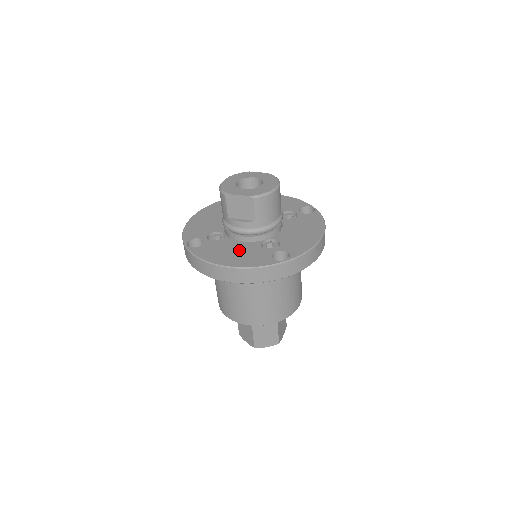
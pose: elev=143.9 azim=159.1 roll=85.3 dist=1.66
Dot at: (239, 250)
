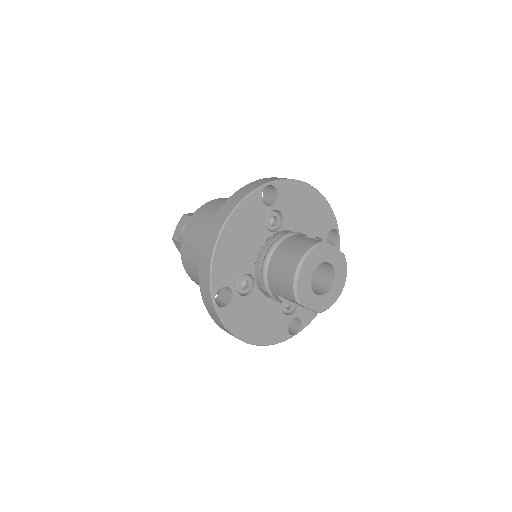
Dot at: (264, 315)
